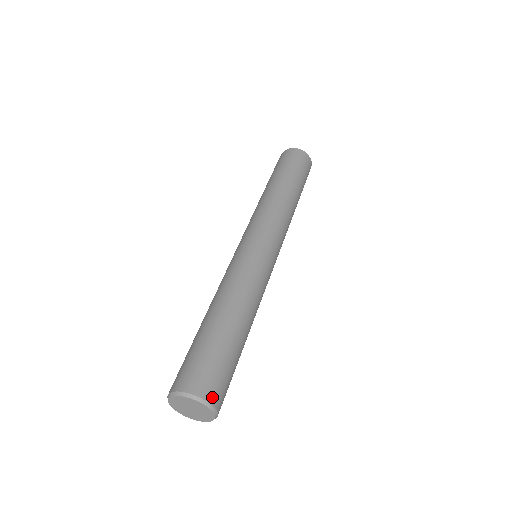
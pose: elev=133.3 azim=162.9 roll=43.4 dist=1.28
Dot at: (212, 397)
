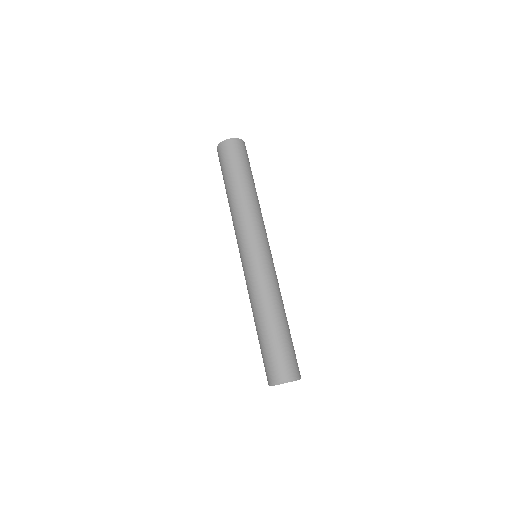
Dot at: (296, 374)
